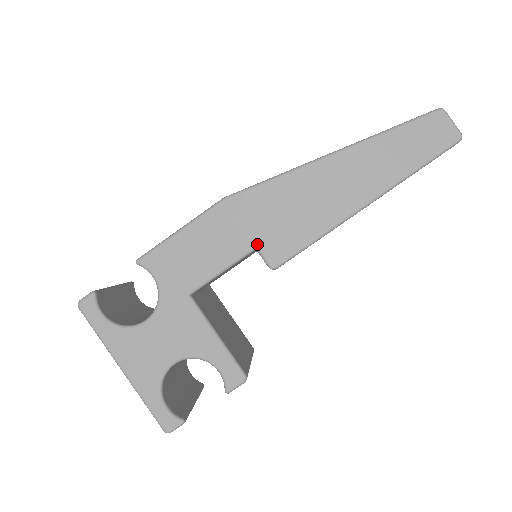
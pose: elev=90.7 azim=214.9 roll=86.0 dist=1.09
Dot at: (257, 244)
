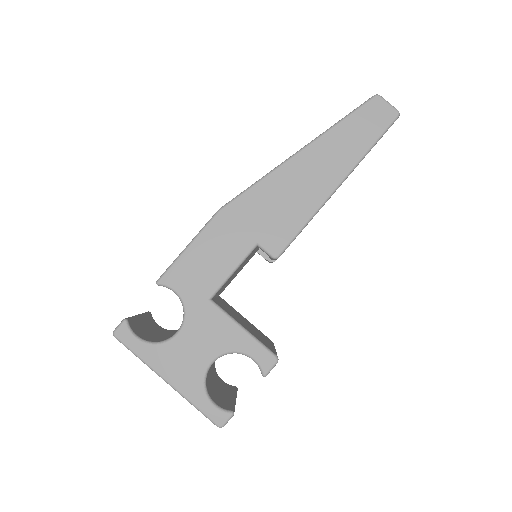
Dot at: (257, 241)
